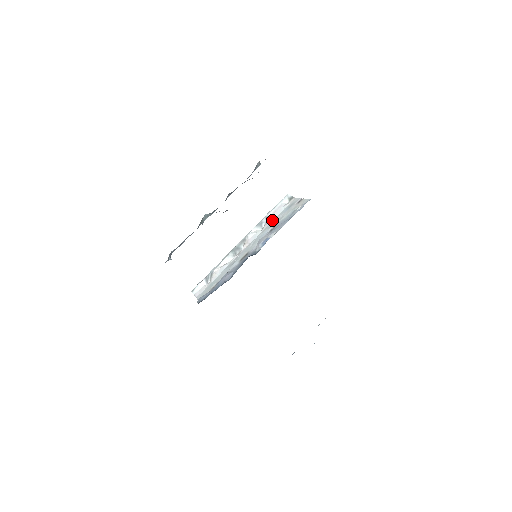
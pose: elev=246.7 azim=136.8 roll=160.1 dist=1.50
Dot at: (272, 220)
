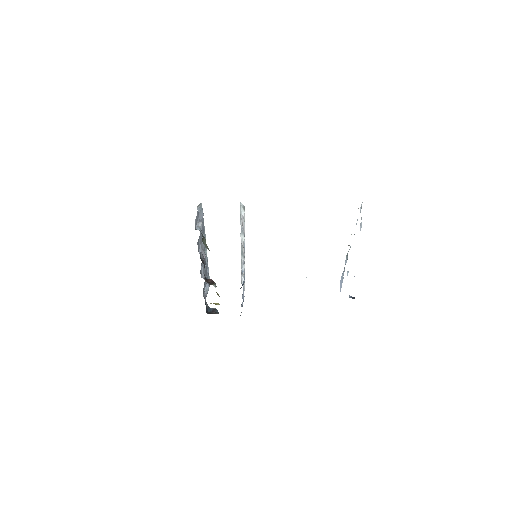
Dot at: (244, 232)
